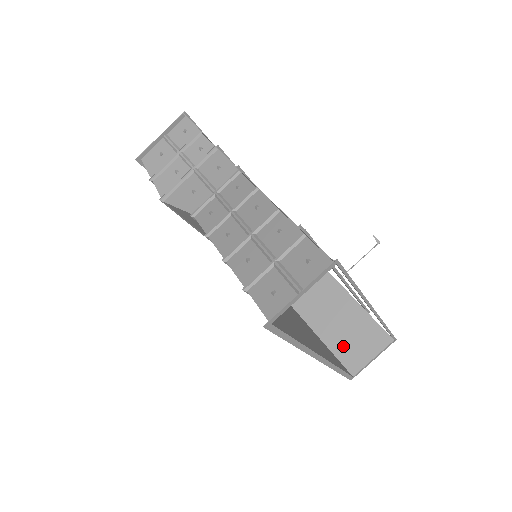
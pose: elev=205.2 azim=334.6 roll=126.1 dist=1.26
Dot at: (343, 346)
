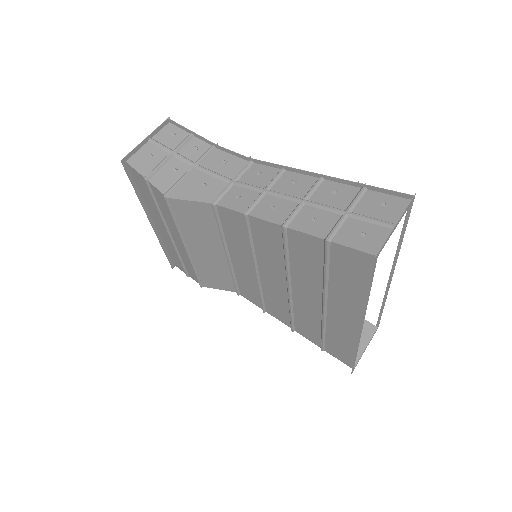
Dot at: occluded
